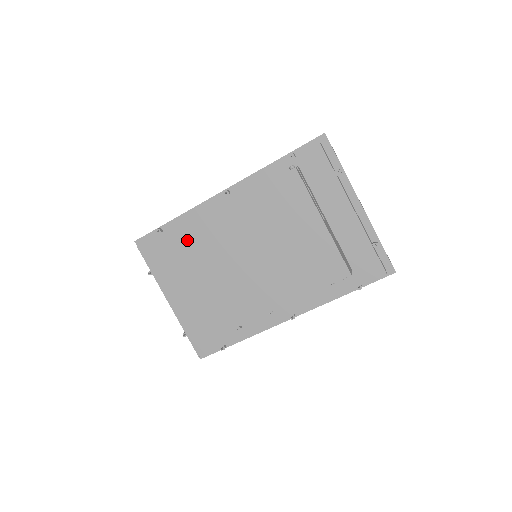
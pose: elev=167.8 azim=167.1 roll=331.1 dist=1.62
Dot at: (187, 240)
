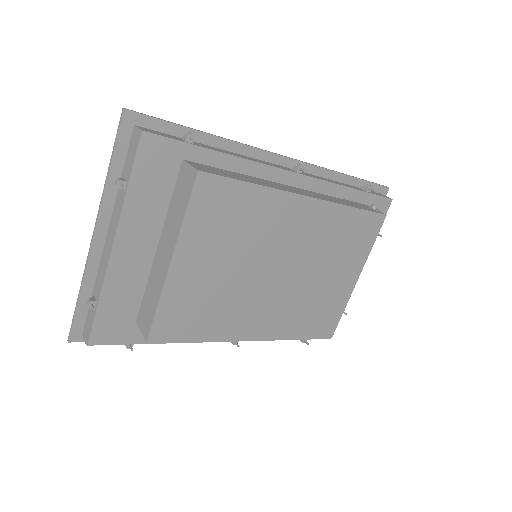
Dot at: (248, 200)
